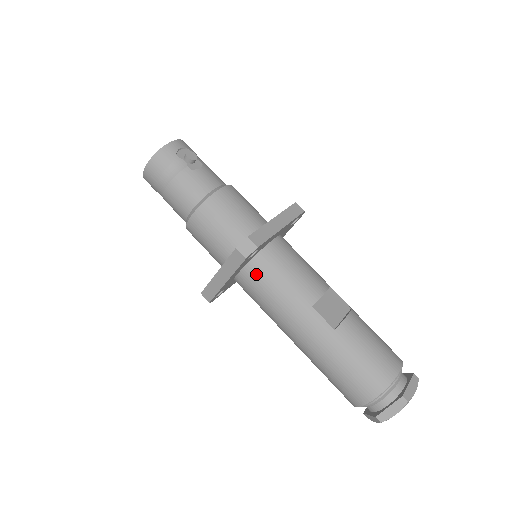
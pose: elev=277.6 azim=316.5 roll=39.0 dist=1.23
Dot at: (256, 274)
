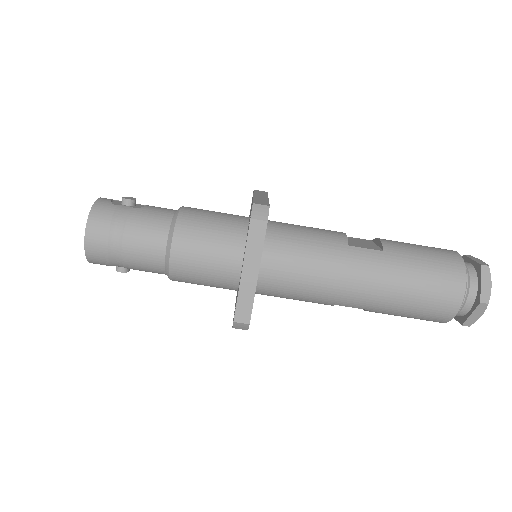
Dot at: (277, 253)
